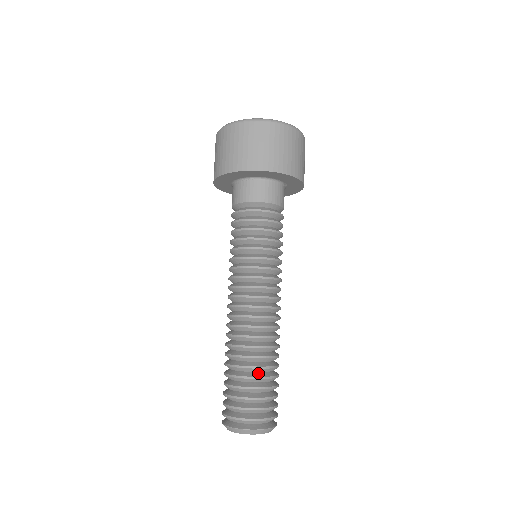
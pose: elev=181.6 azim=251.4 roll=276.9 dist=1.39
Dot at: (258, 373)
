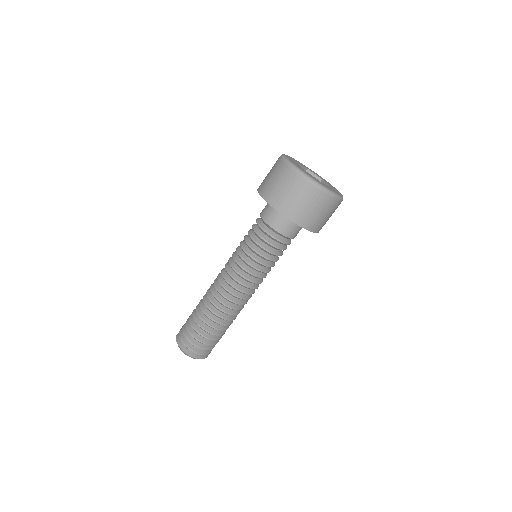
Dot at: (207, 326)
